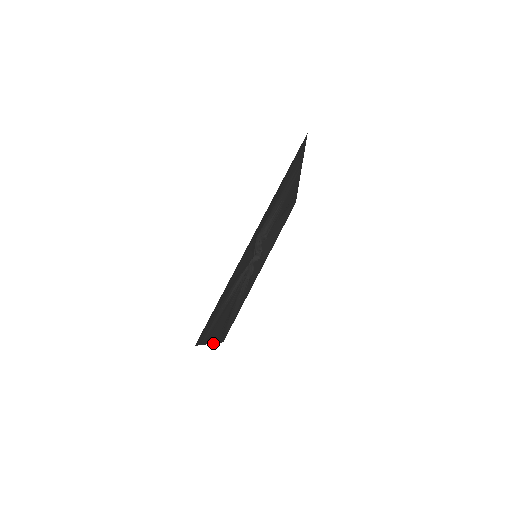
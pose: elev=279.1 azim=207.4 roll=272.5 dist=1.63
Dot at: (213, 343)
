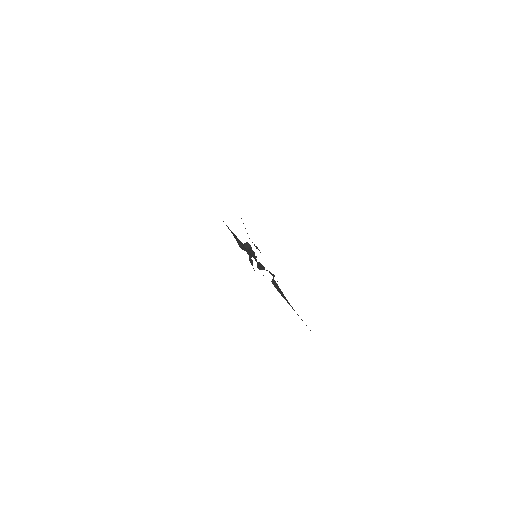
Dot at: occluded
